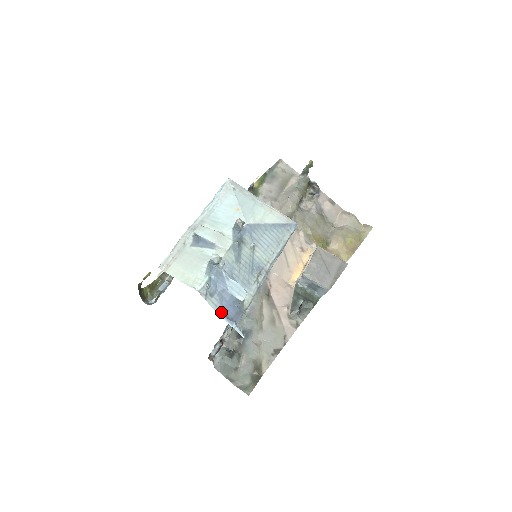
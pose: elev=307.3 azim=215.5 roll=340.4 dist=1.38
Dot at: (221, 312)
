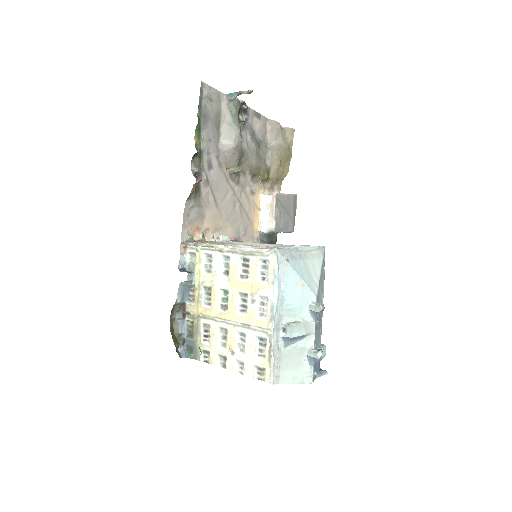
Dot at: (317, 374)
